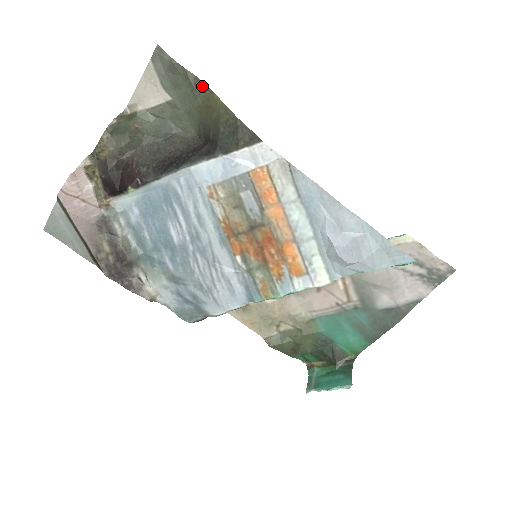
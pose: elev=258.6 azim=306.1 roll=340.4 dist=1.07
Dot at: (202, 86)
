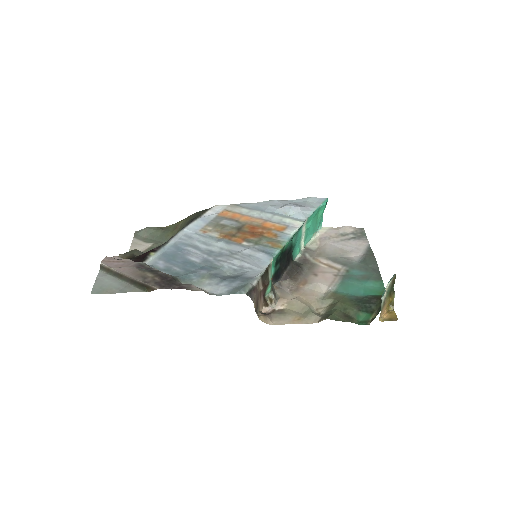
Dot at: (169, 227)
